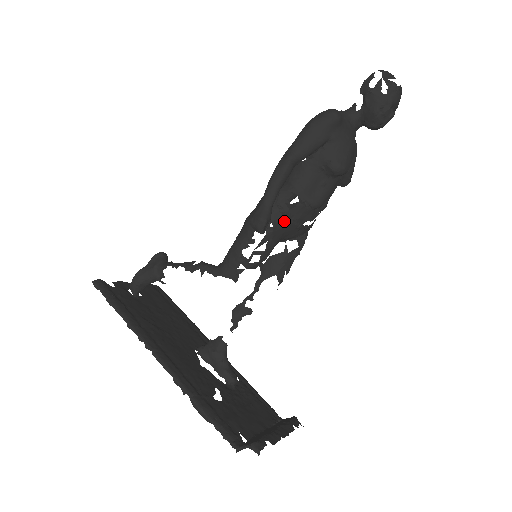
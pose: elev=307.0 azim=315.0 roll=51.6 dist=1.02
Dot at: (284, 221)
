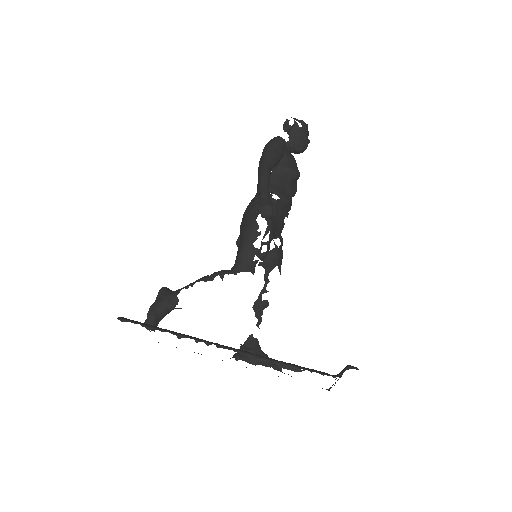
Dot at: (275, 215)
